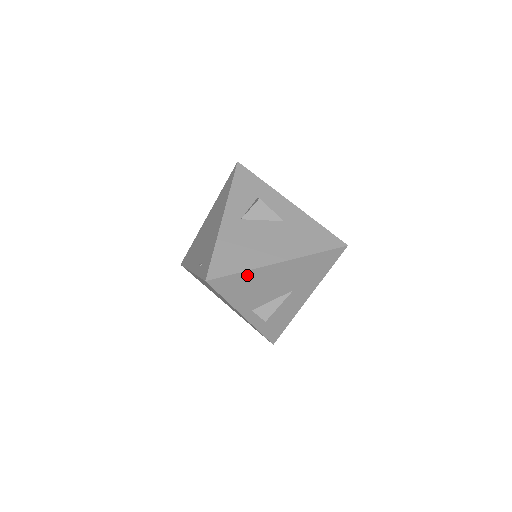
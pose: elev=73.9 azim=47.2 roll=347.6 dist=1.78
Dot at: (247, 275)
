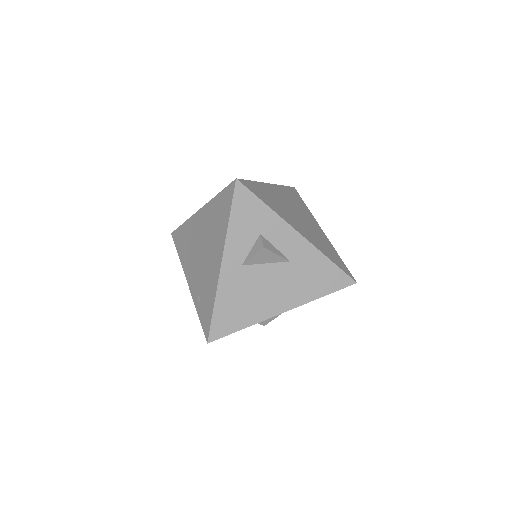
Dot at: occluded
